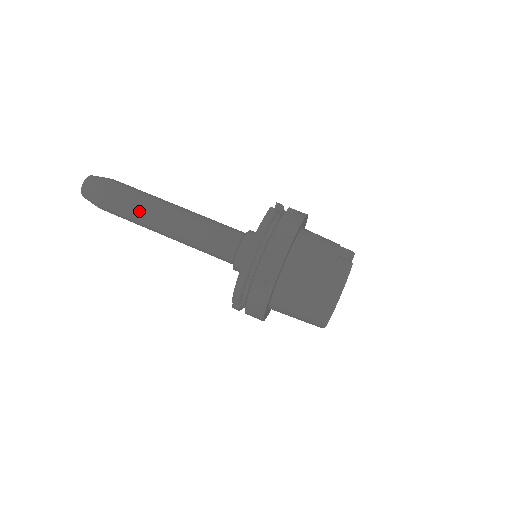
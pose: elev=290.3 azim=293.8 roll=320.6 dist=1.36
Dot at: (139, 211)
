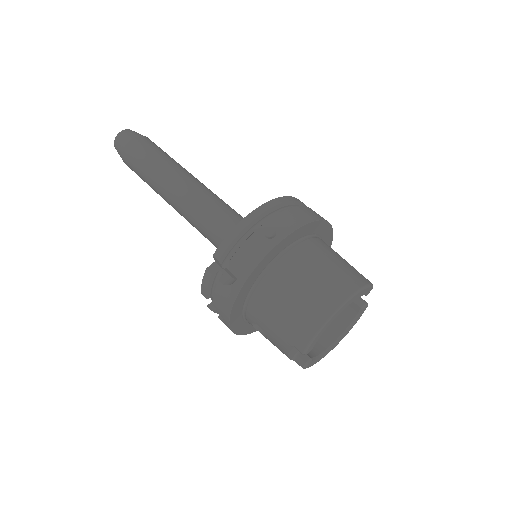
Dot at: (163, 163)
